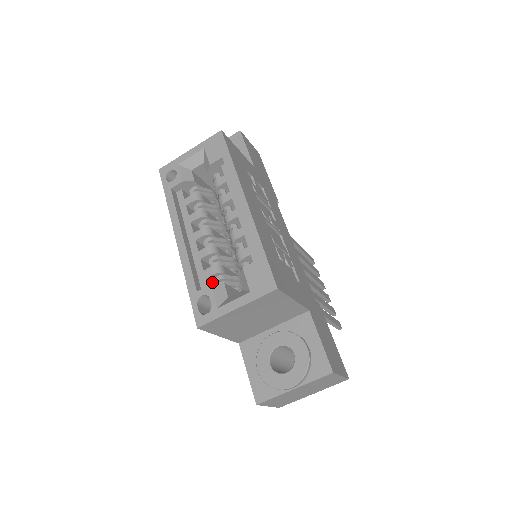
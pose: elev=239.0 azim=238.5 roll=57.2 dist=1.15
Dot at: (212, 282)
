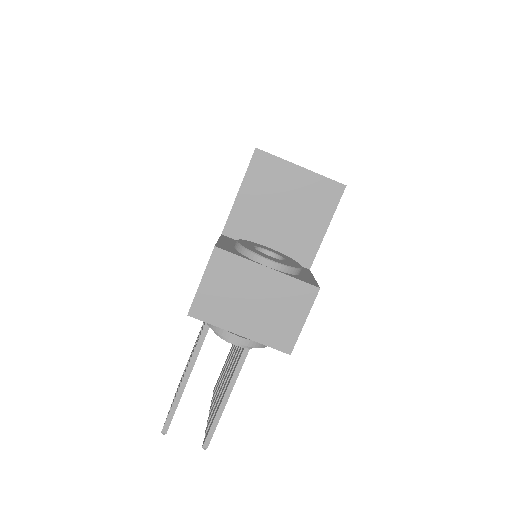
Dot at: occluded
